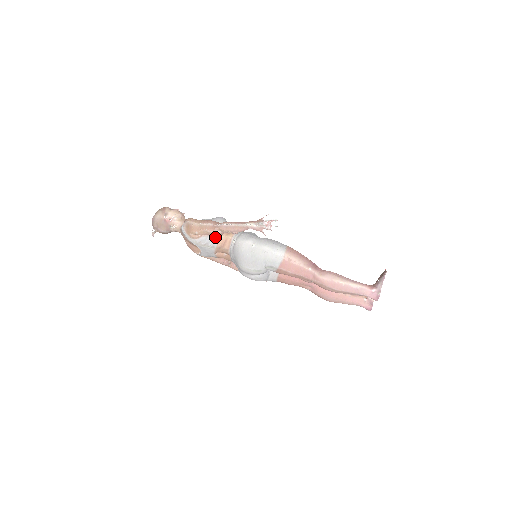
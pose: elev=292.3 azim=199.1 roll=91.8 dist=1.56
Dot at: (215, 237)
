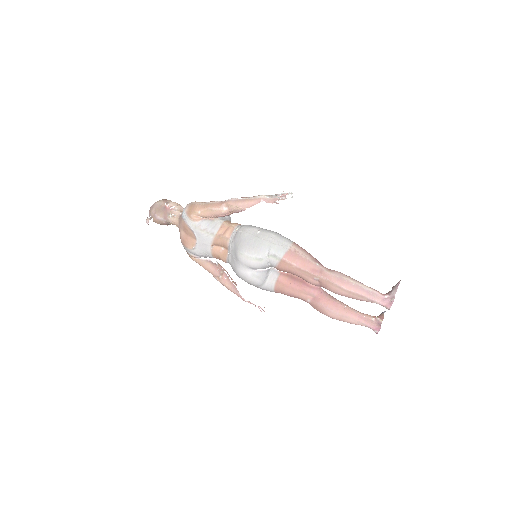
Dot at: (217, 223)
